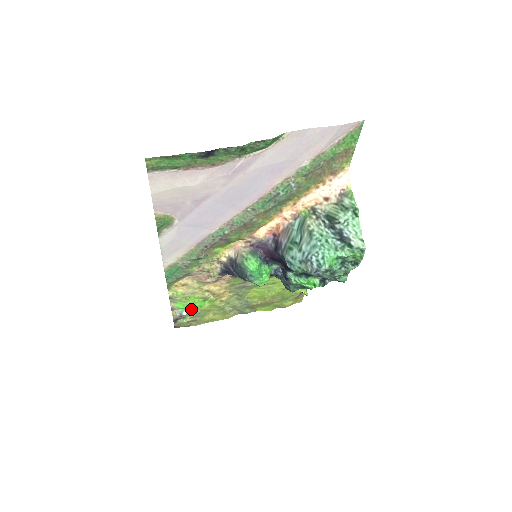
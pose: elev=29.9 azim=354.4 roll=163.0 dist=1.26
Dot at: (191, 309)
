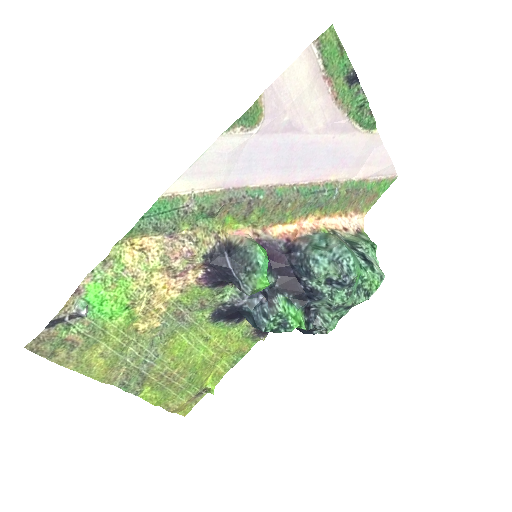
Dot at: (96, 313)
